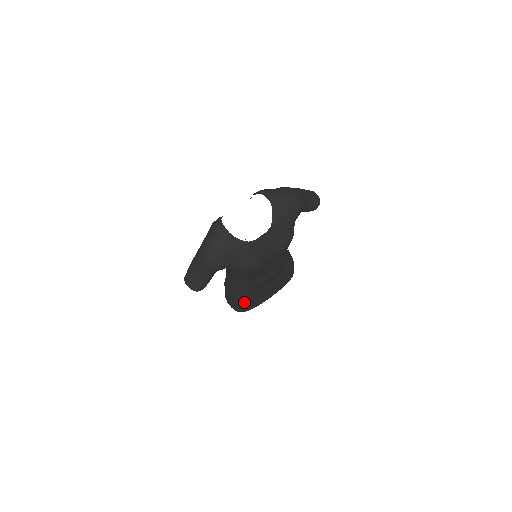
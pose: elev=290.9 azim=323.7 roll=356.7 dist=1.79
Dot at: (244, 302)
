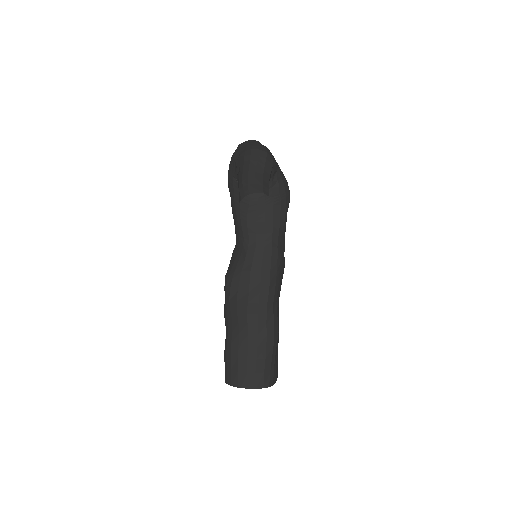
Dot at: (276, 328)
